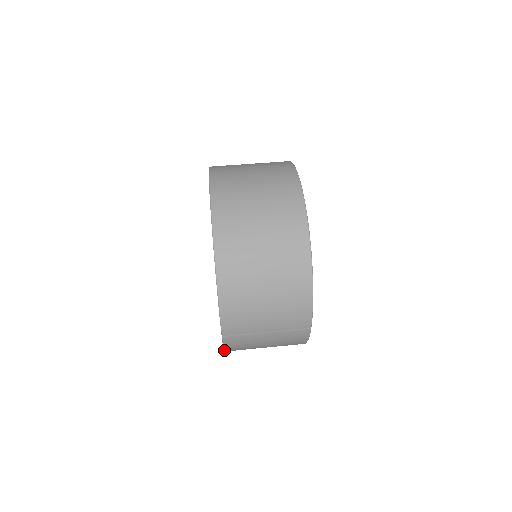
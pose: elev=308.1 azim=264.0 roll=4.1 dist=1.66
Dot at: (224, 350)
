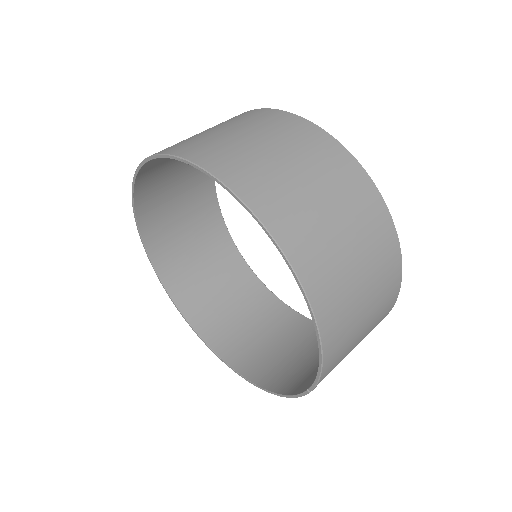
Dot at: (286, 397)
